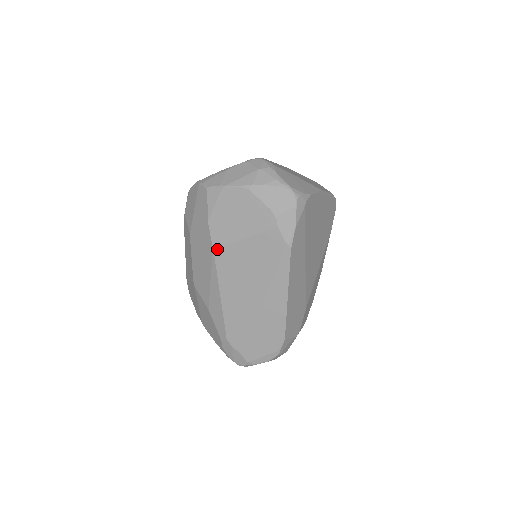
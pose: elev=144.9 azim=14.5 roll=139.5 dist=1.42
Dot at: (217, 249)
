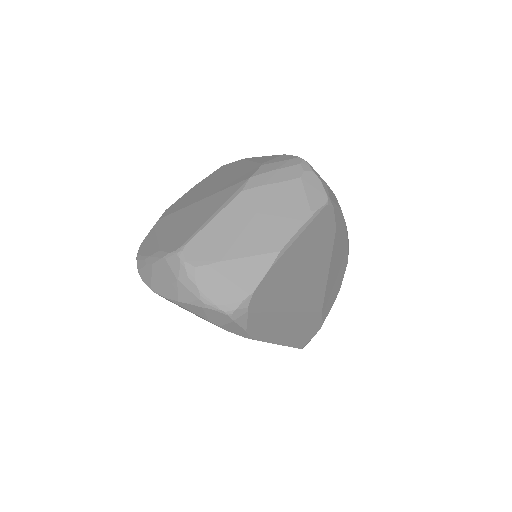
Dot at: occluded
